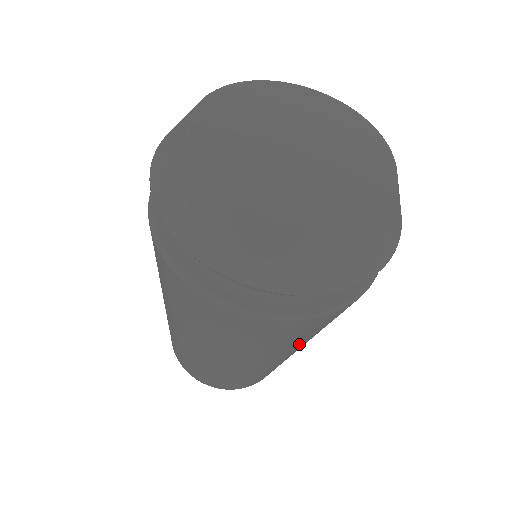
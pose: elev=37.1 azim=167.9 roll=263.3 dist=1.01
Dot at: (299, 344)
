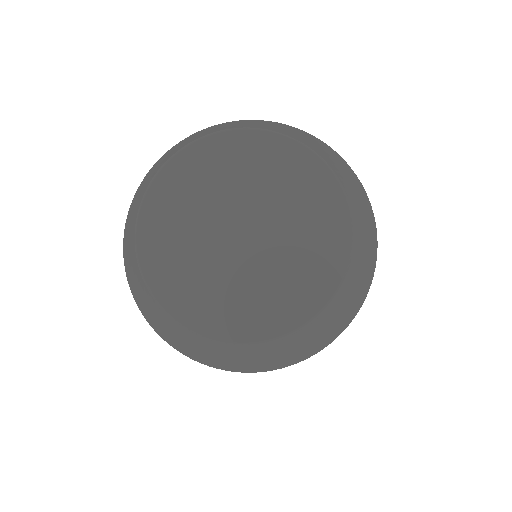
Dot at: occluded
